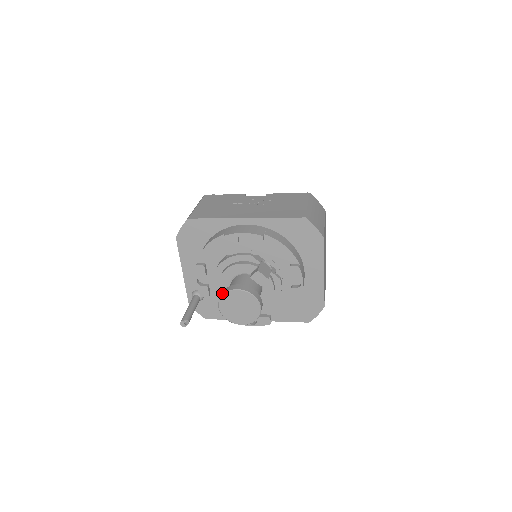
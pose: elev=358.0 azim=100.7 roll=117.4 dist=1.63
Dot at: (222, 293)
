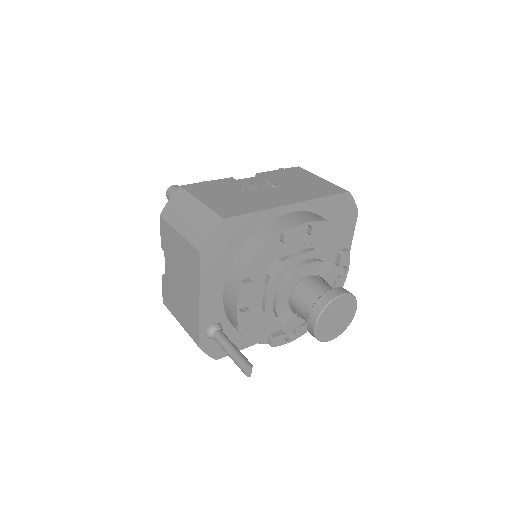
Dot at: (320, 307)
